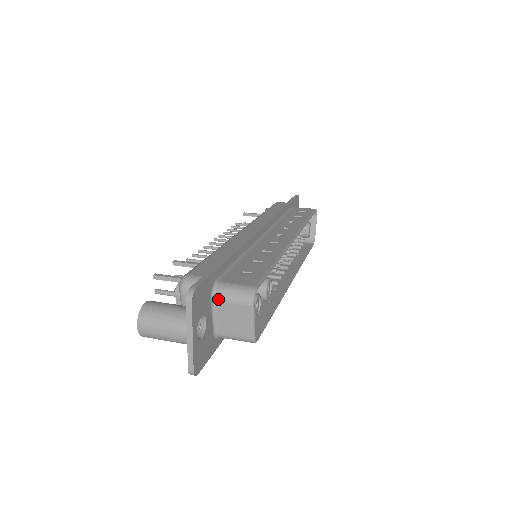
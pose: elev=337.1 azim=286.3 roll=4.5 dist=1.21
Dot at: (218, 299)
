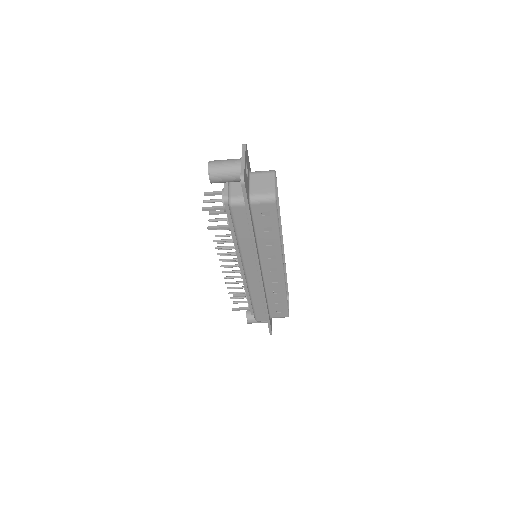
Dot at: (253, 173)
